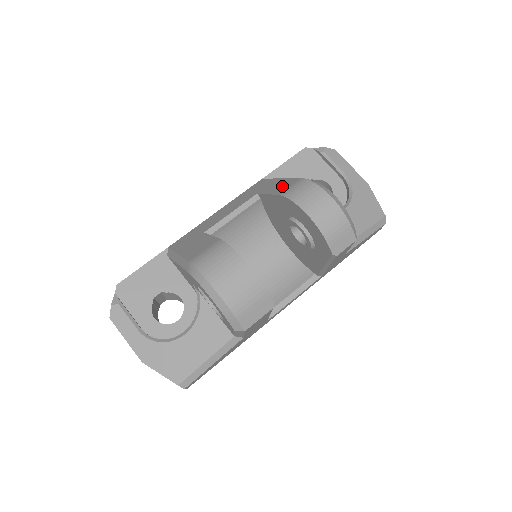
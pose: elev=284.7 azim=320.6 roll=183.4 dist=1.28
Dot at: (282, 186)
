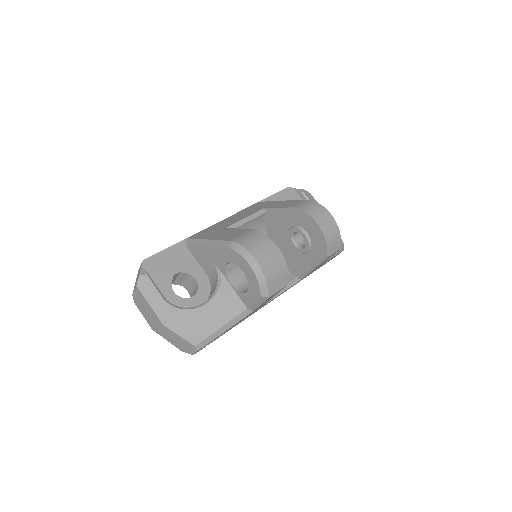
Dot at: (289, 203)
